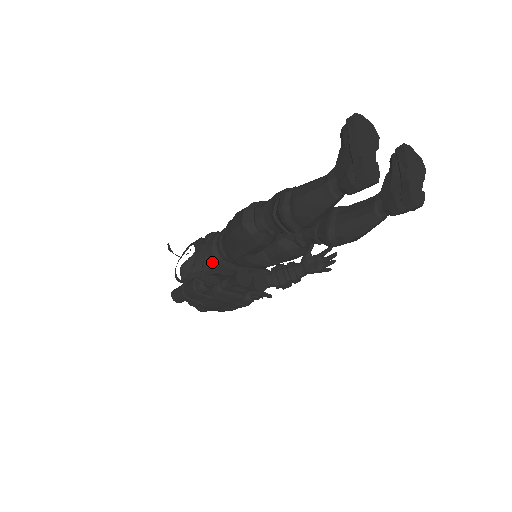
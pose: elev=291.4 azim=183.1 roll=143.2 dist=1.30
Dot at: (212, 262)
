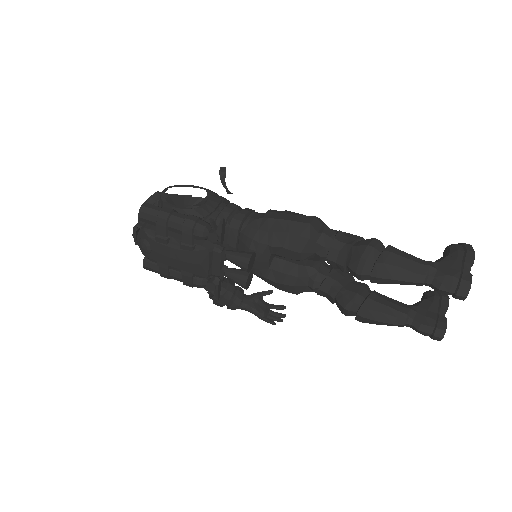
Dot at: (219, 221)
